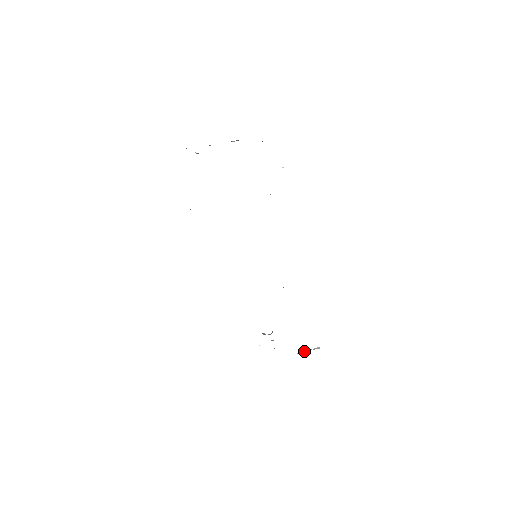
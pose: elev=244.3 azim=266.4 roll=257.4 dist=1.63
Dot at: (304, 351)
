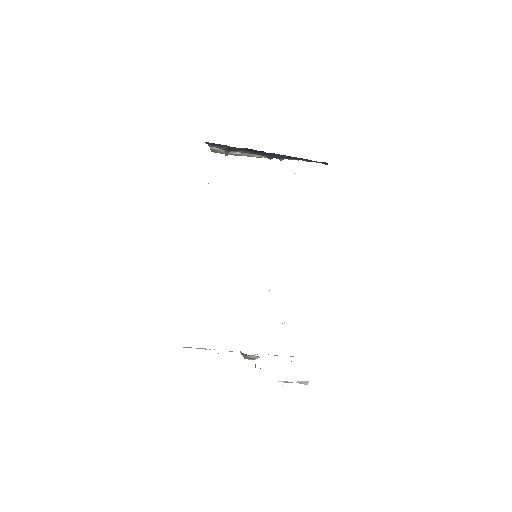
Dot at: occluded
